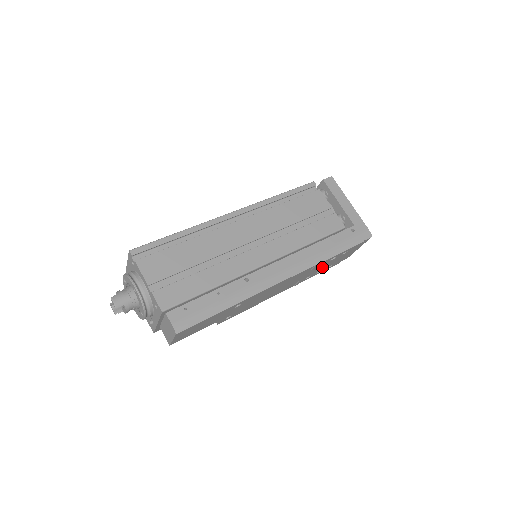
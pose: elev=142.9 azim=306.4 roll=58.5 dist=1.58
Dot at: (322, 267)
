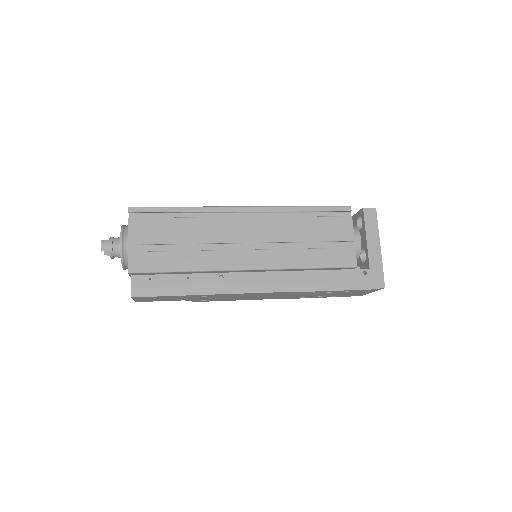
Dot at: (319, 294)
